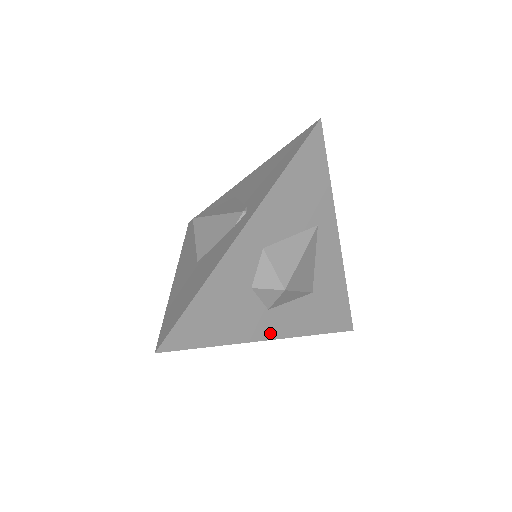
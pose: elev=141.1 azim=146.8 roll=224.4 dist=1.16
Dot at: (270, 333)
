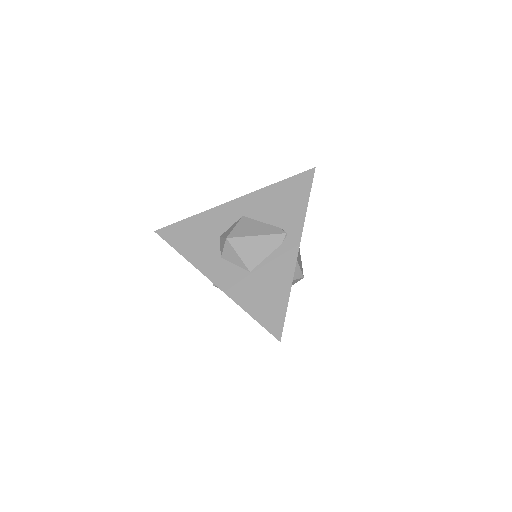
Dot at: occluded
